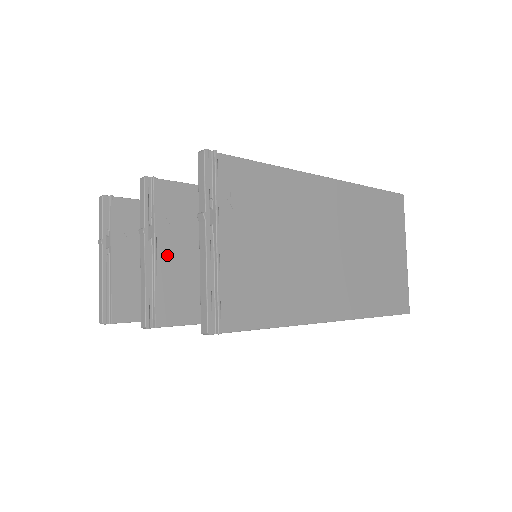
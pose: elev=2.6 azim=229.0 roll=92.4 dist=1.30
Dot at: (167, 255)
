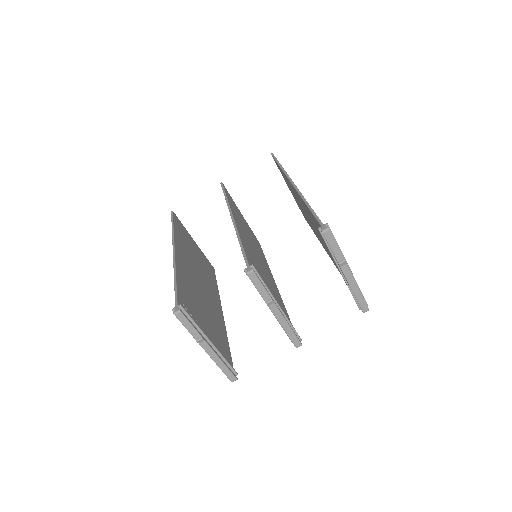
Dot at: occluded
